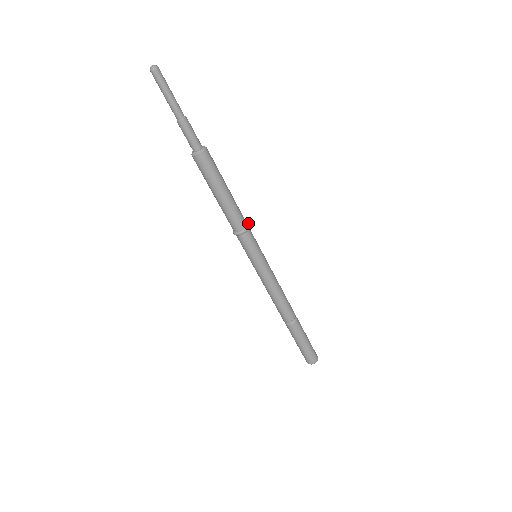
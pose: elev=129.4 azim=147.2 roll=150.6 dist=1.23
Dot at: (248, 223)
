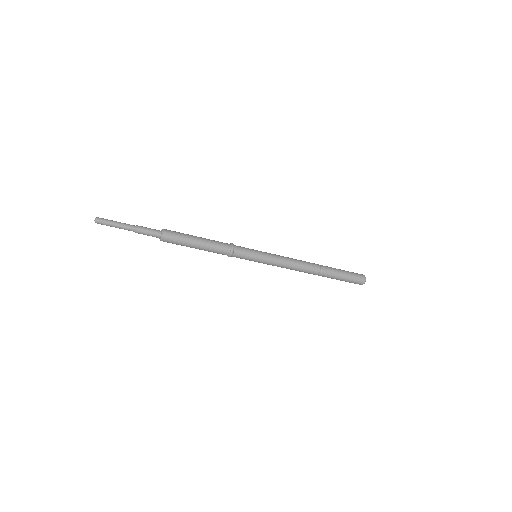
Dot at: (230, 244)
